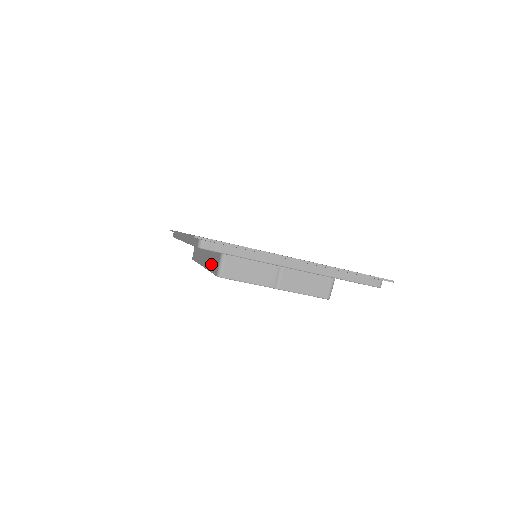
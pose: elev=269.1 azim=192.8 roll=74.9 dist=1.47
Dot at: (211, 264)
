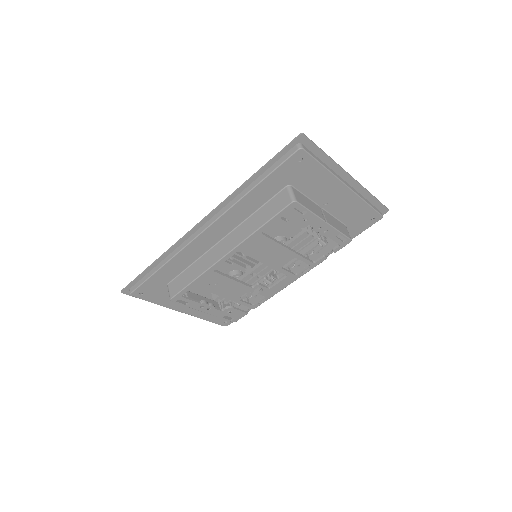
Dot at: (263, 218)
